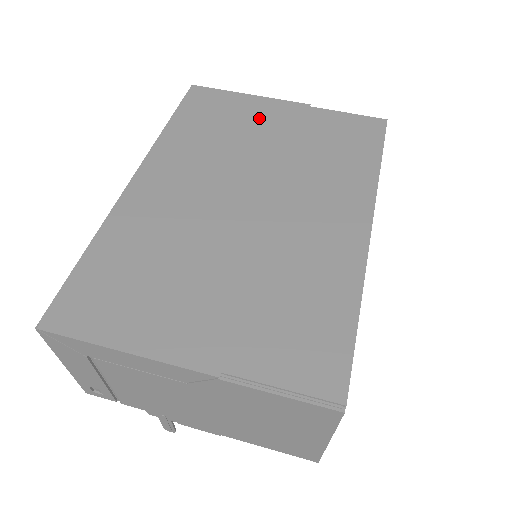
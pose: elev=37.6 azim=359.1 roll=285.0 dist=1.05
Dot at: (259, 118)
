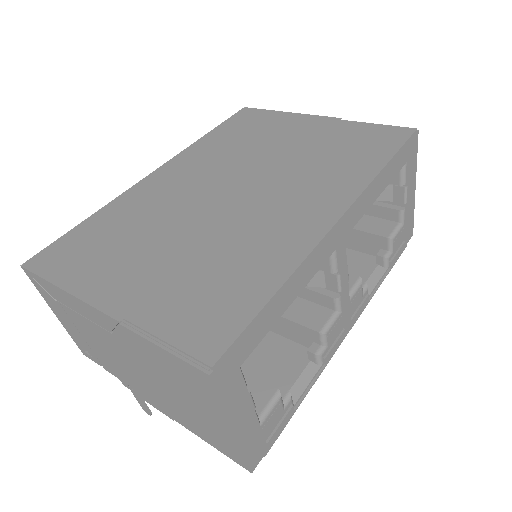
Dot at: (286, 129)
